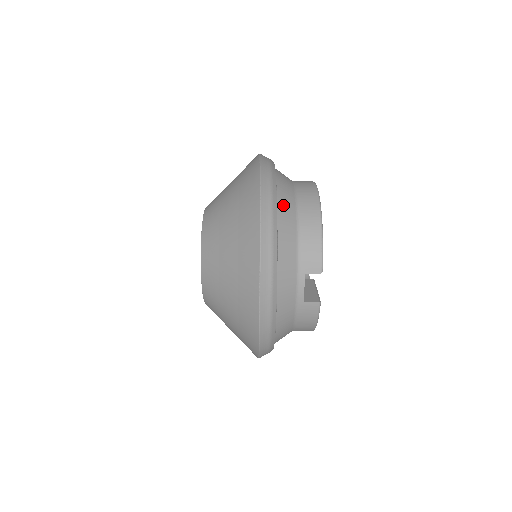
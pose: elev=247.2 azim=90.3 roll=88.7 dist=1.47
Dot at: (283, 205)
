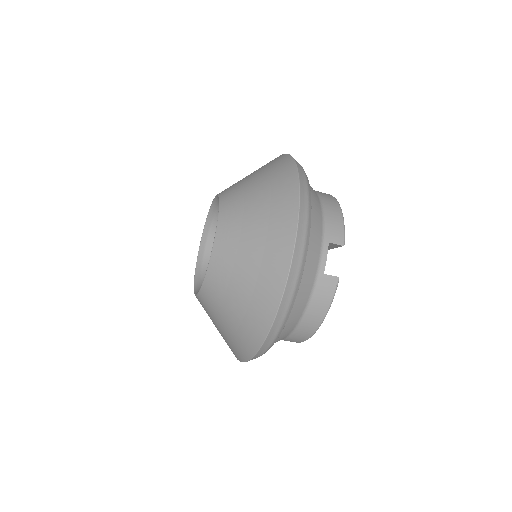
Dot at: occluded
